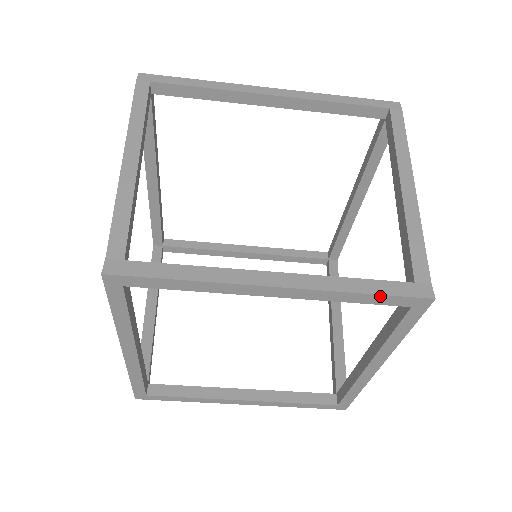
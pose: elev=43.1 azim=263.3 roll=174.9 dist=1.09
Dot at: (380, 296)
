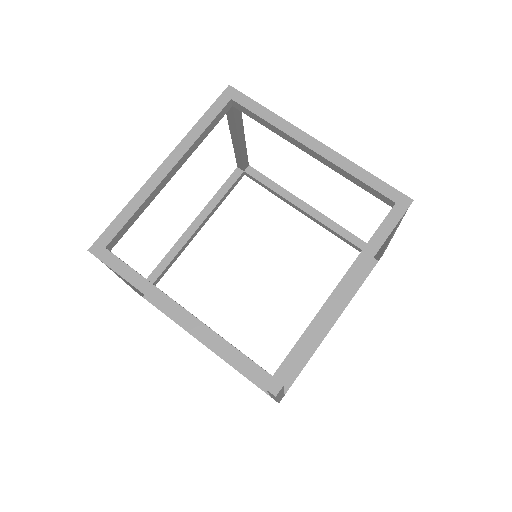
Dot at: (208, 112)
